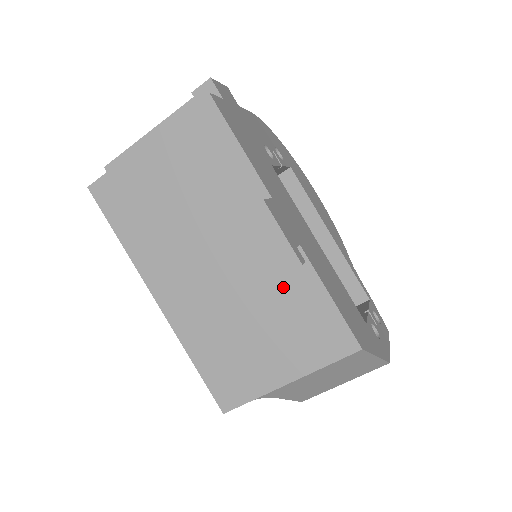
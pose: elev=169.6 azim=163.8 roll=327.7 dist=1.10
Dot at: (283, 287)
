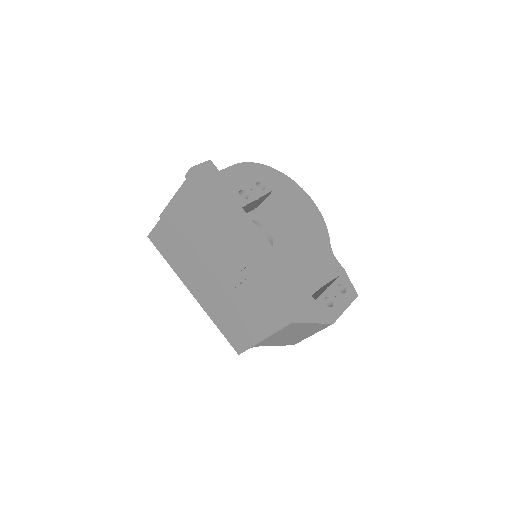
Dot at: (246, 289)
